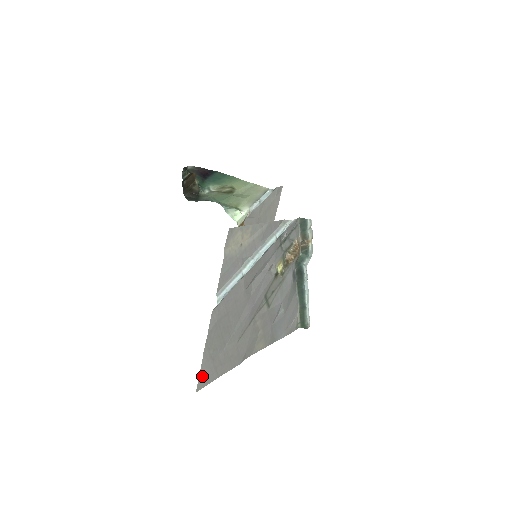
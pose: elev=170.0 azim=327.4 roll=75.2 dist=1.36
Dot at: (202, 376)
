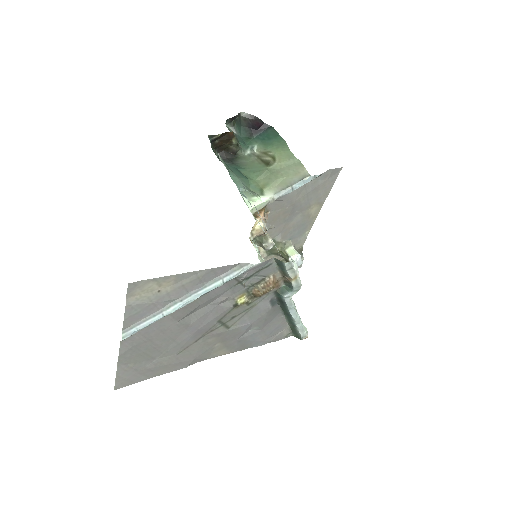
Dot at: (121, 380)
